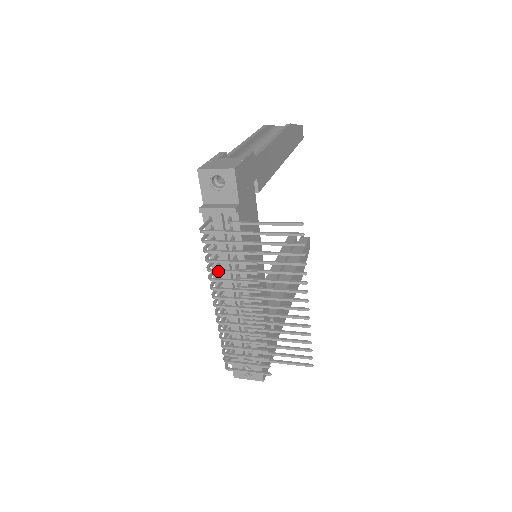
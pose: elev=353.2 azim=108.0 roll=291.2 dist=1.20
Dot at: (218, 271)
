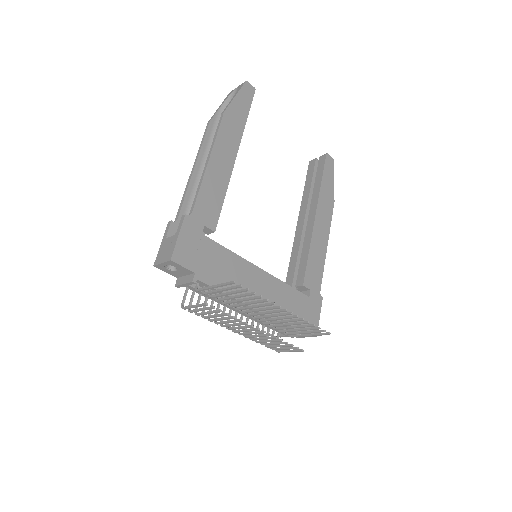
Dot at: occluded
